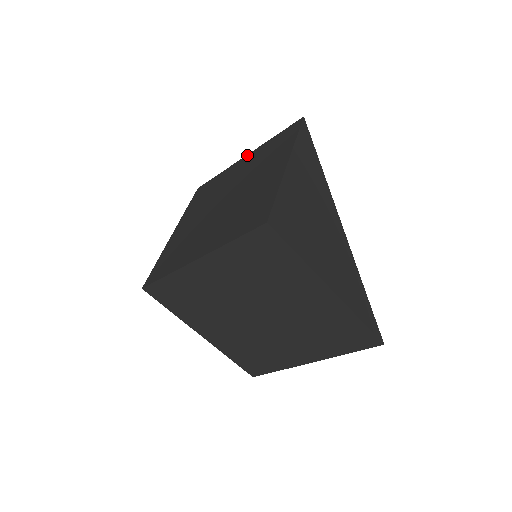
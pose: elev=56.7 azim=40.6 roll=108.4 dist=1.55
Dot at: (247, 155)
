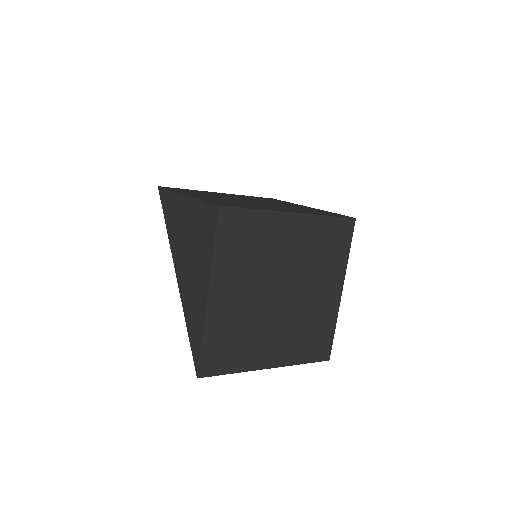
Dot at: (223, 193)
